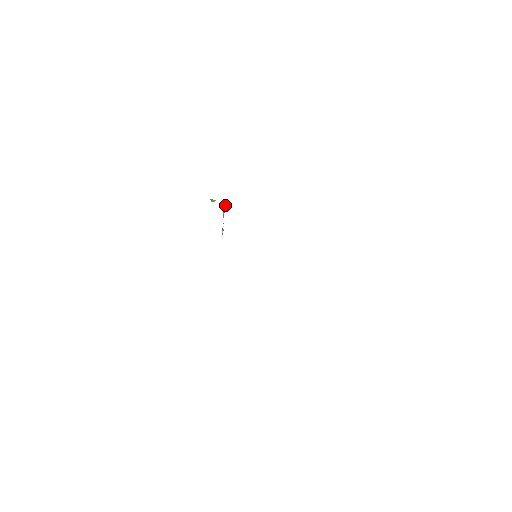
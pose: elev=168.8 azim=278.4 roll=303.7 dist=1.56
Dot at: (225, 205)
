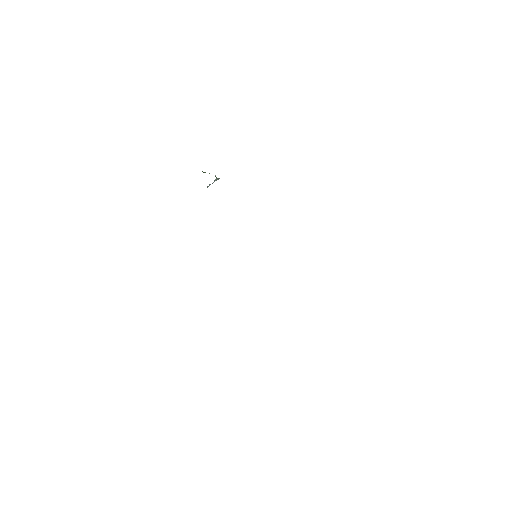
Dot at: occluded
